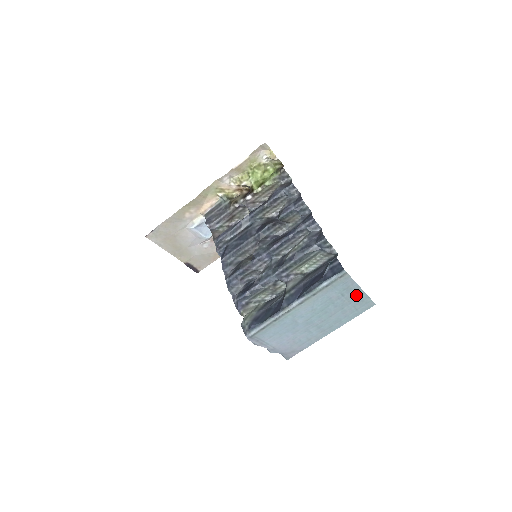
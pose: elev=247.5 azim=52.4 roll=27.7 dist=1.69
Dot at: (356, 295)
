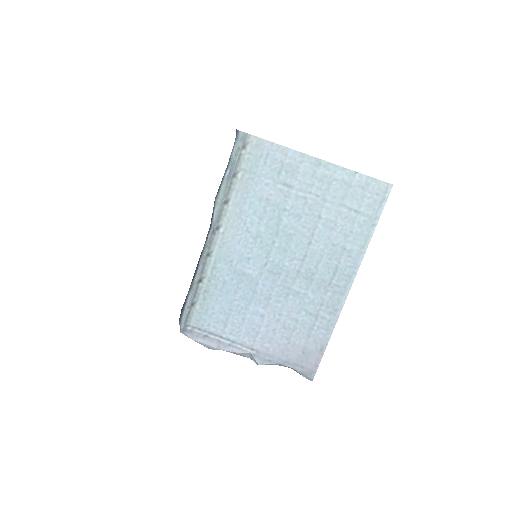
Dot at: (319, 177)
